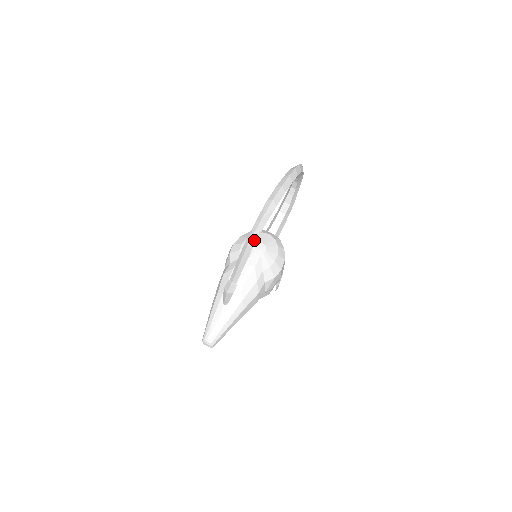
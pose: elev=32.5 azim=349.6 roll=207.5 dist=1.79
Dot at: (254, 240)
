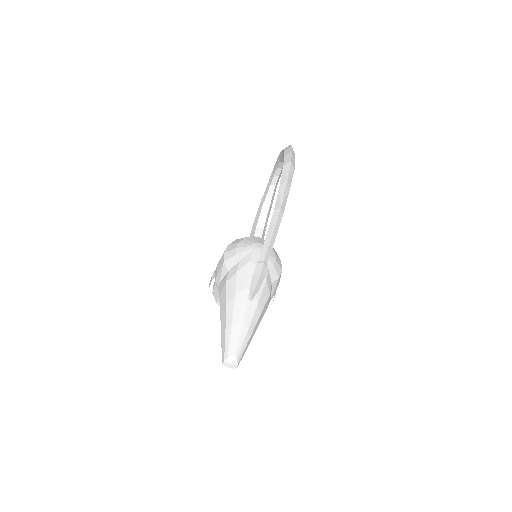
Dot at: (284, 203)
